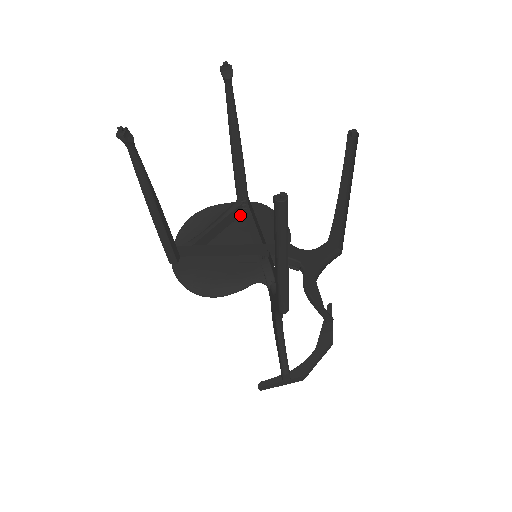
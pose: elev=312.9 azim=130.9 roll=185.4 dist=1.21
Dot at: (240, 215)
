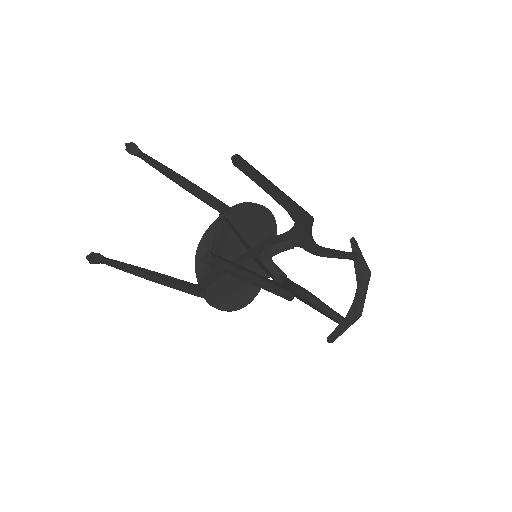
Dot at: (229, 226)
